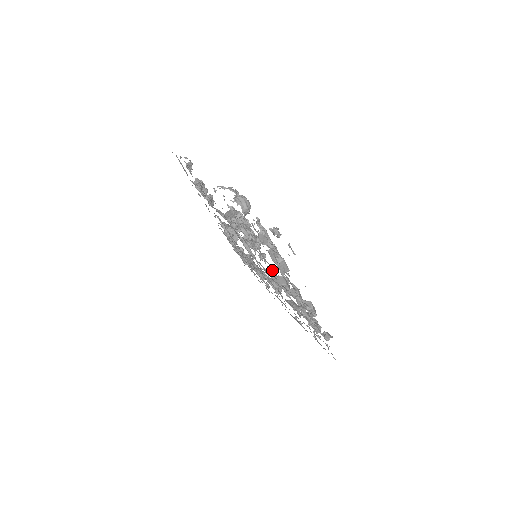
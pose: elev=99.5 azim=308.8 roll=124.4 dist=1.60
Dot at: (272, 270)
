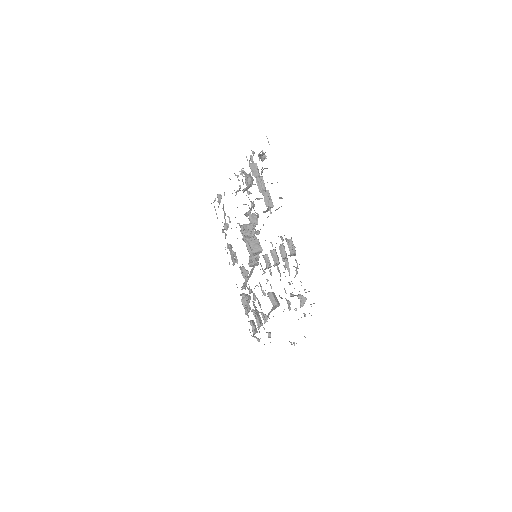
Dot at: (266, 254)
